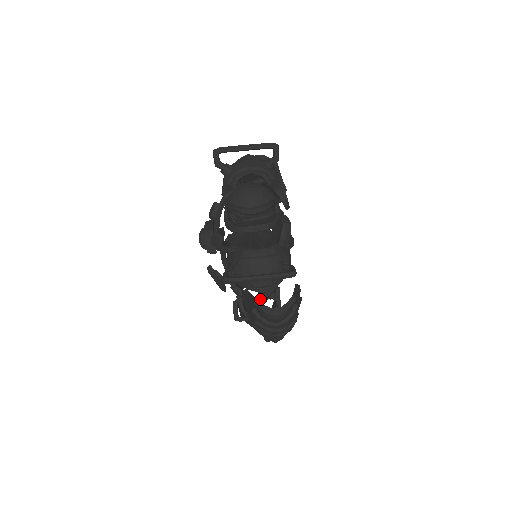
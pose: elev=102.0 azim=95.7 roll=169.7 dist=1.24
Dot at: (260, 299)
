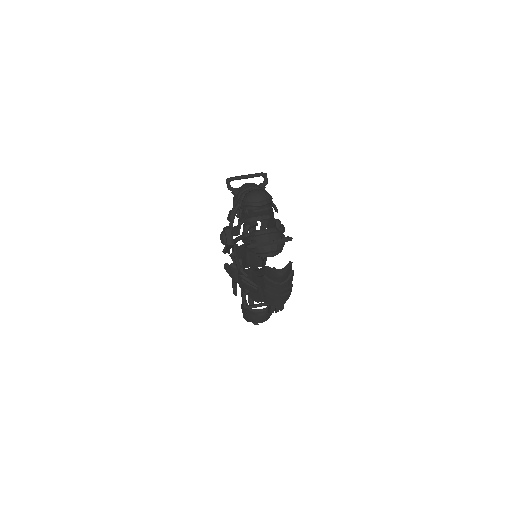
Dot at: occluded
